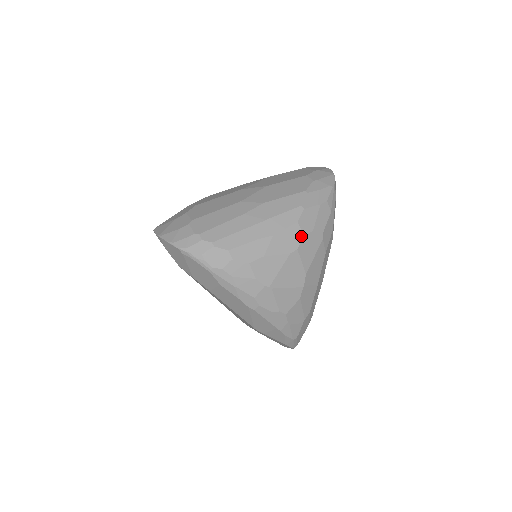
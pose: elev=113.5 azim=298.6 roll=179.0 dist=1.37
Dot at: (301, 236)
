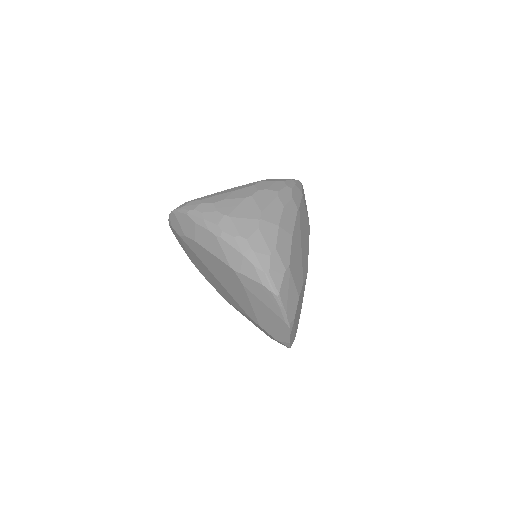
Dot at: (256, 190)
